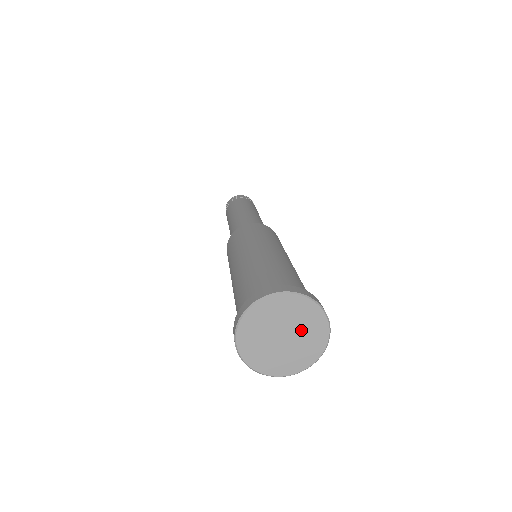
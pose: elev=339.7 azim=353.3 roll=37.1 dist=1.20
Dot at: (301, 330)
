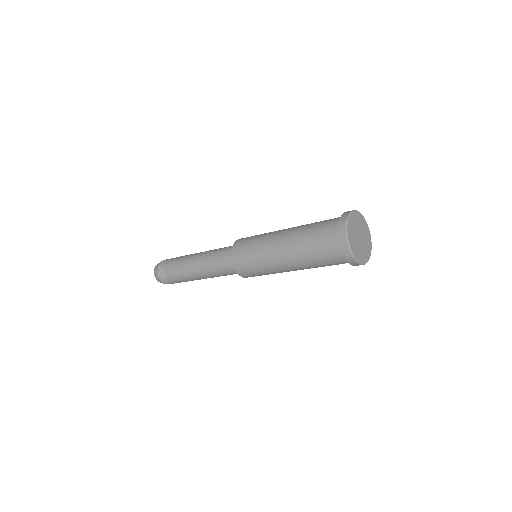
Dot at: (364, 234)
